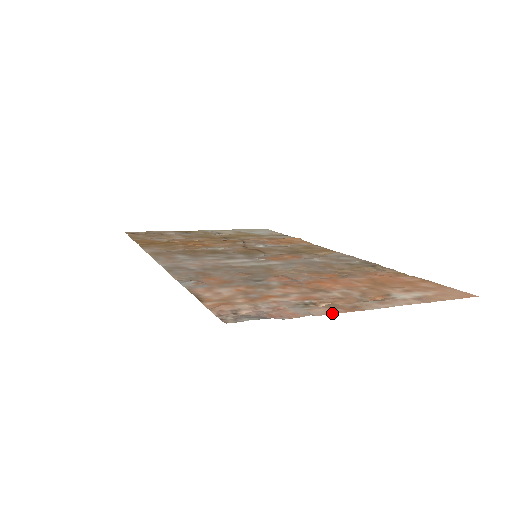
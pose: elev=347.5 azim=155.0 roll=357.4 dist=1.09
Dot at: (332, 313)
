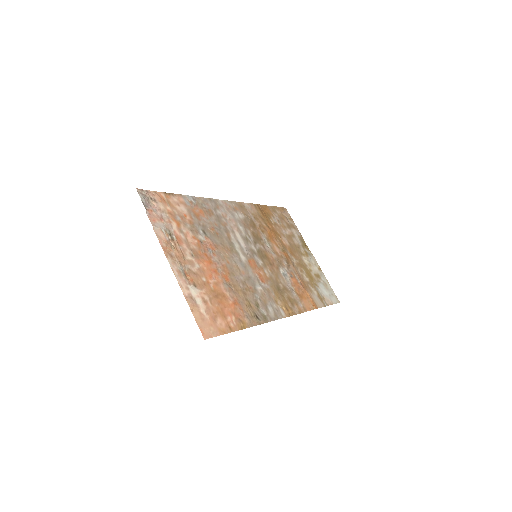
Dot at: (158, 237)
